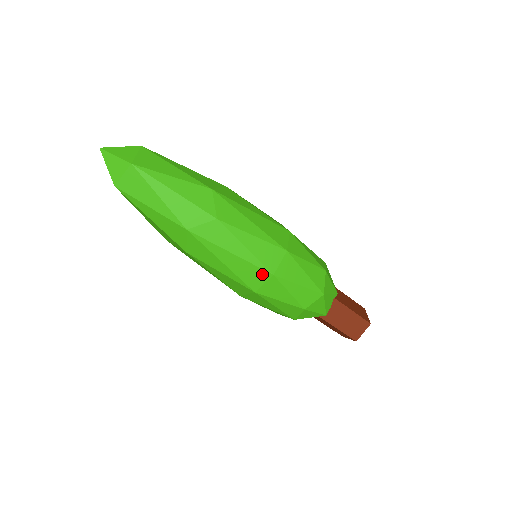
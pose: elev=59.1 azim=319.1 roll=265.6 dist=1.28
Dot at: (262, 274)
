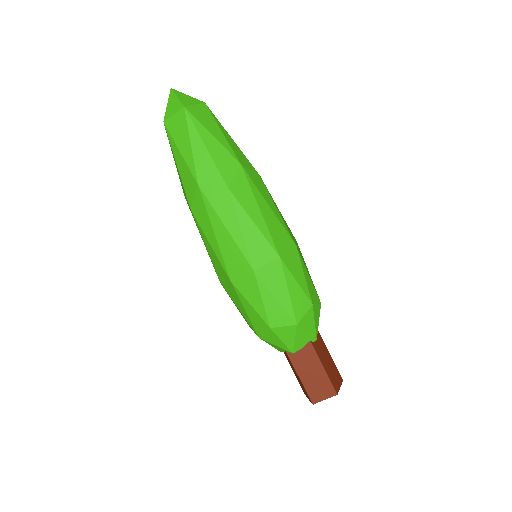
Dot at: (244, 264)
